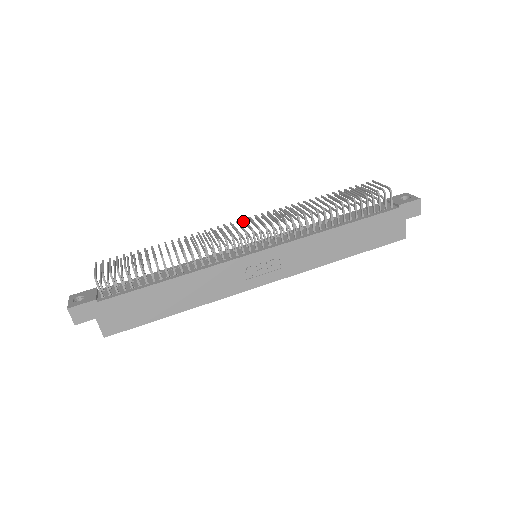
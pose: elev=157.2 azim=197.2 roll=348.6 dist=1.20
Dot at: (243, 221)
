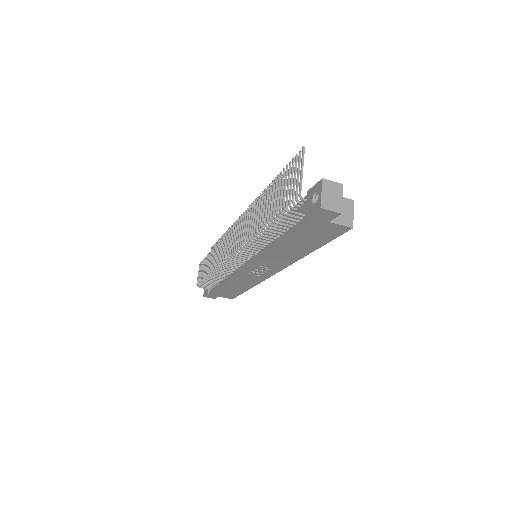
Dot at: (231, 233)
